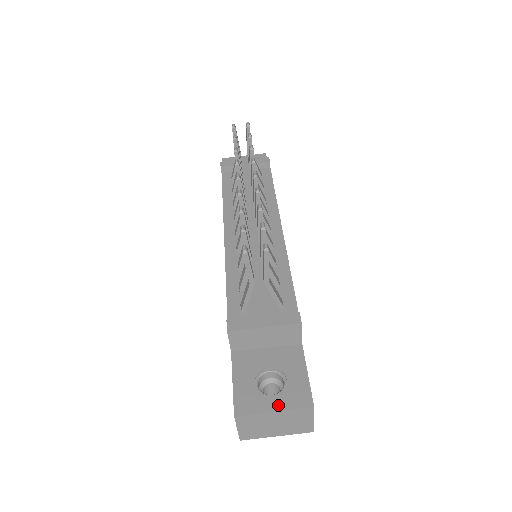
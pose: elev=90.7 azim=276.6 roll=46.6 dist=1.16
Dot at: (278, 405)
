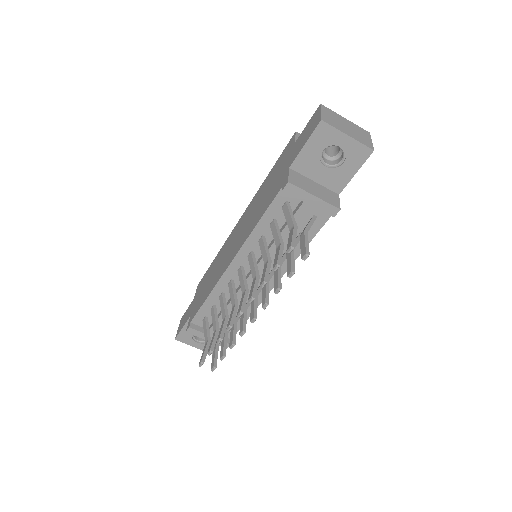
Dot at: (197, 347)
